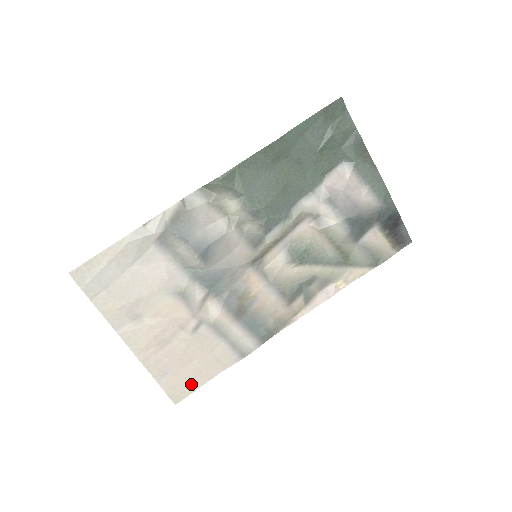
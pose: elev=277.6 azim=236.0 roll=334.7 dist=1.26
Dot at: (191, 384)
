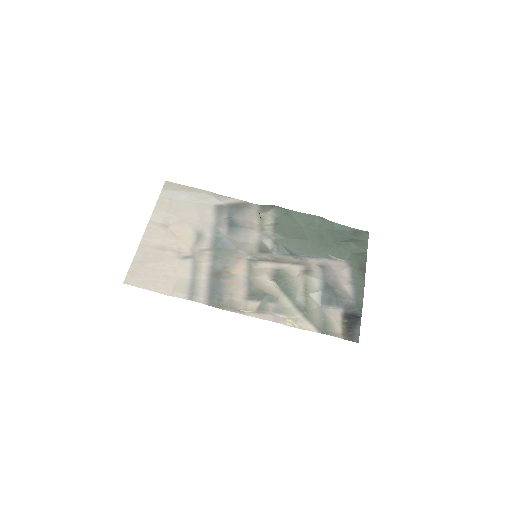
Dot at: (145, 282)
